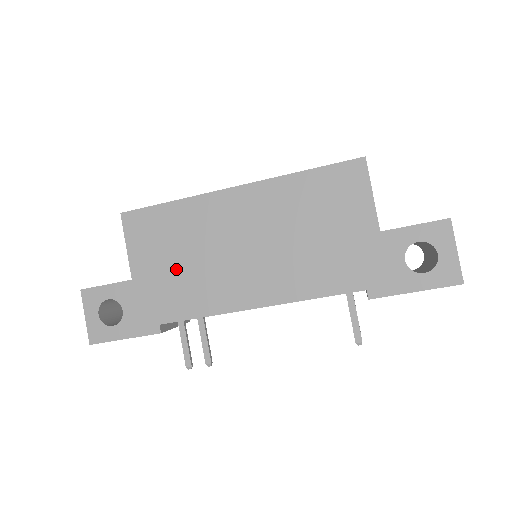
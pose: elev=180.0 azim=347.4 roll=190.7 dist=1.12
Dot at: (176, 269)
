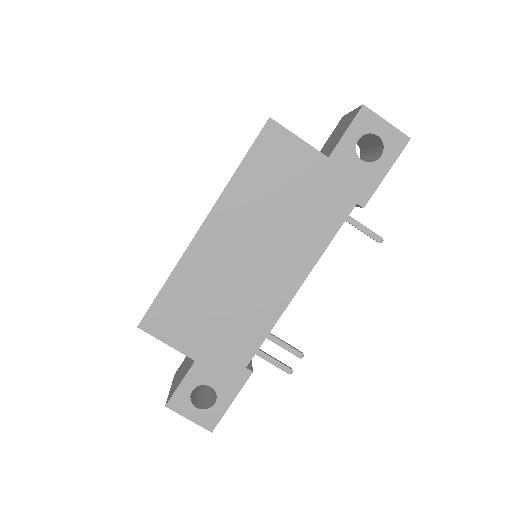
Dot at: (218, 321)
